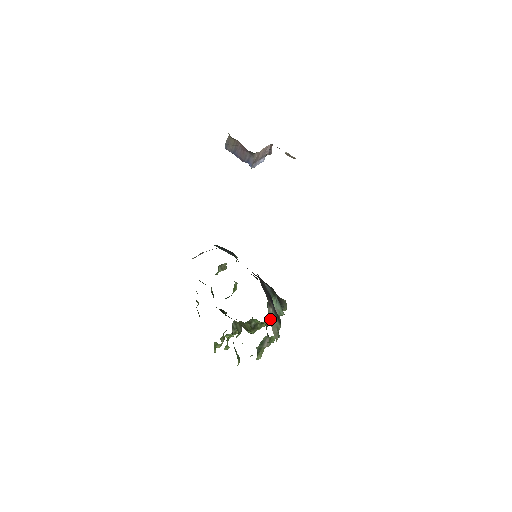
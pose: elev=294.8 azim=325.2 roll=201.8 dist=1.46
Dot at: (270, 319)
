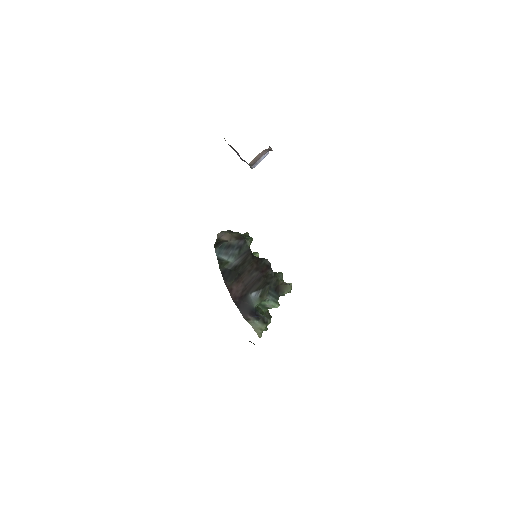
Dot at: (252, 325)
